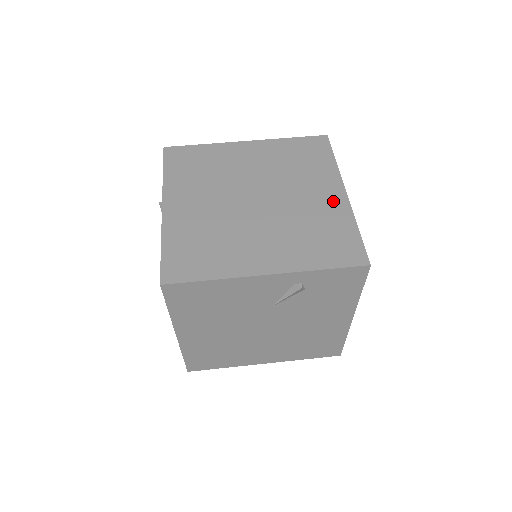
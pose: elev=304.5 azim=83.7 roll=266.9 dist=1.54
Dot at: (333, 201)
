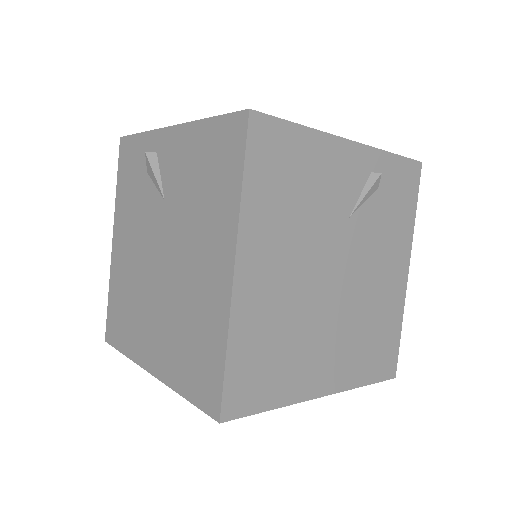
Dot at: occluded
